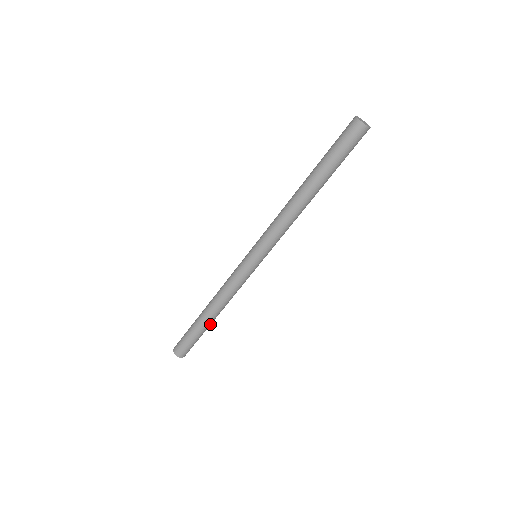
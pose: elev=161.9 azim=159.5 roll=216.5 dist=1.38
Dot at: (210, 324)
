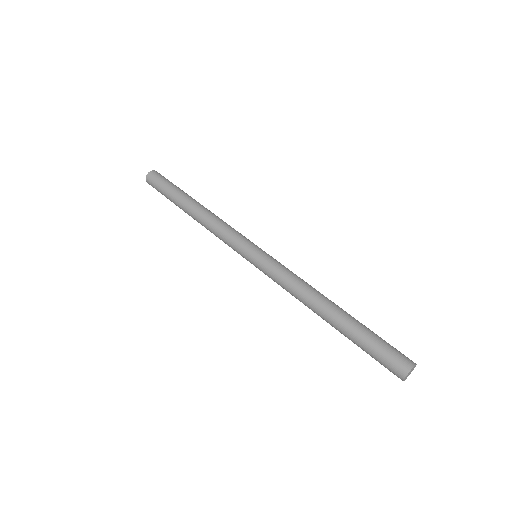
Dot at: occluded
